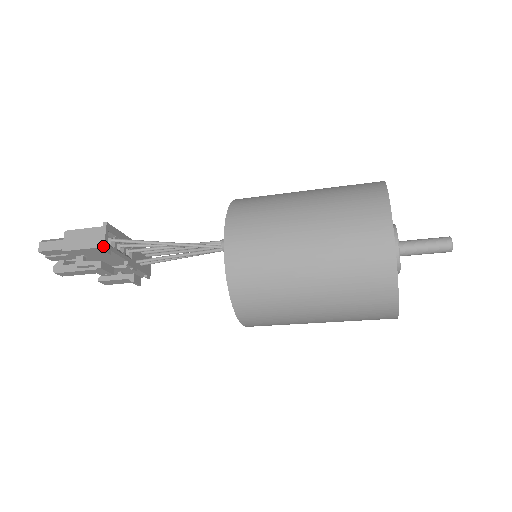
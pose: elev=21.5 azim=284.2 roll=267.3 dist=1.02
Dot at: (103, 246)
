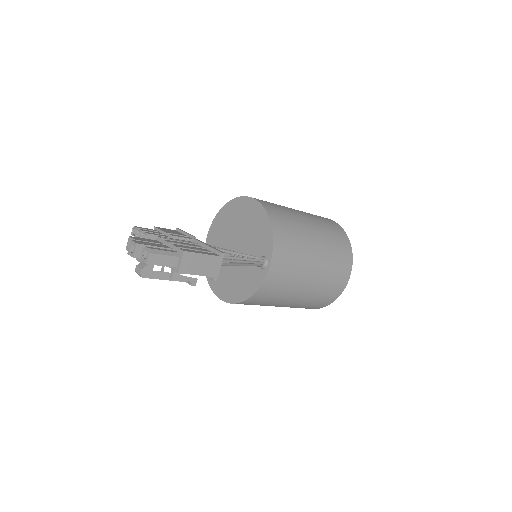
Dot at: (217, 277)
